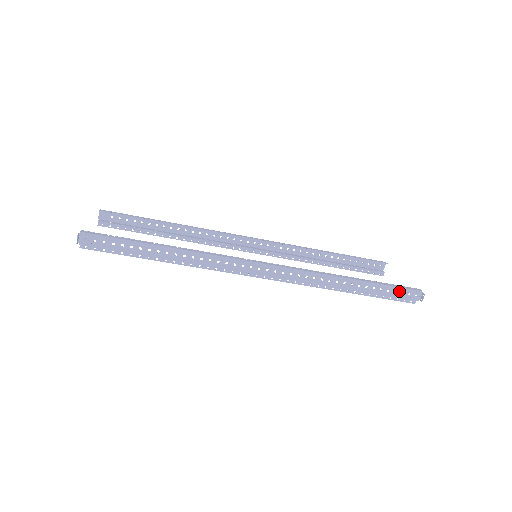
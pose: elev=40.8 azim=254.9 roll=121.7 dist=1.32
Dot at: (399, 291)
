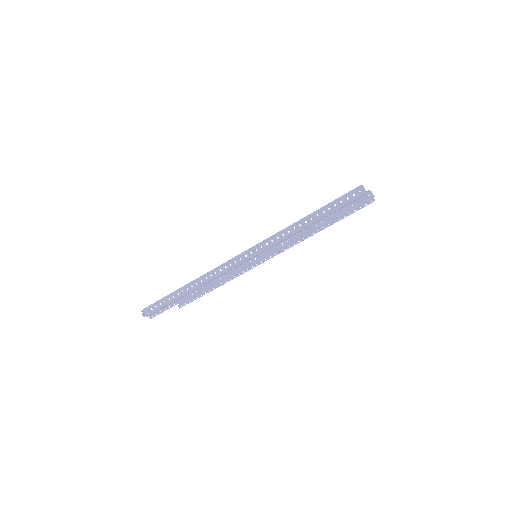
Dot at: (344, 199)
